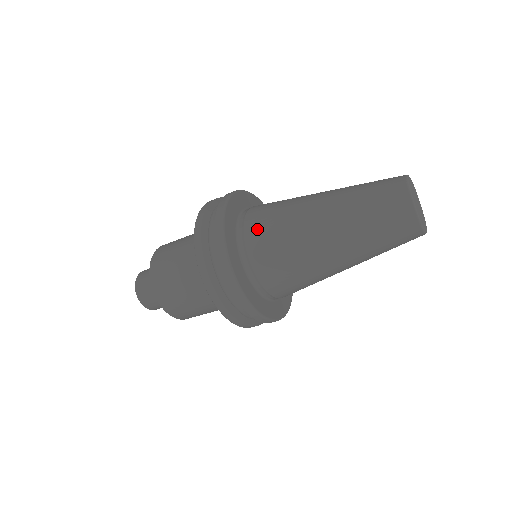
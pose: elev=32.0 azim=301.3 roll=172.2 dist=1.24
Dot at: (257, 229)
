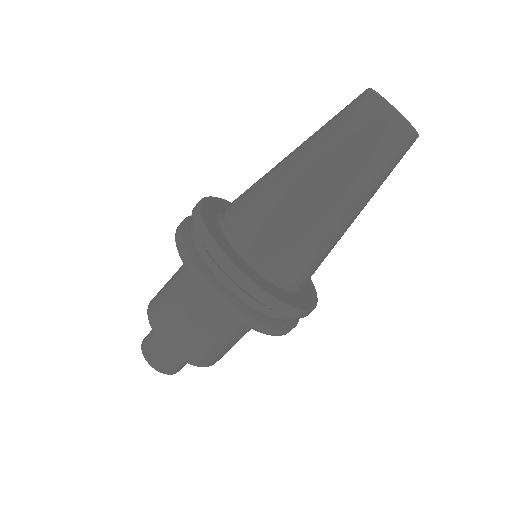
Dot at: (244, 219)
